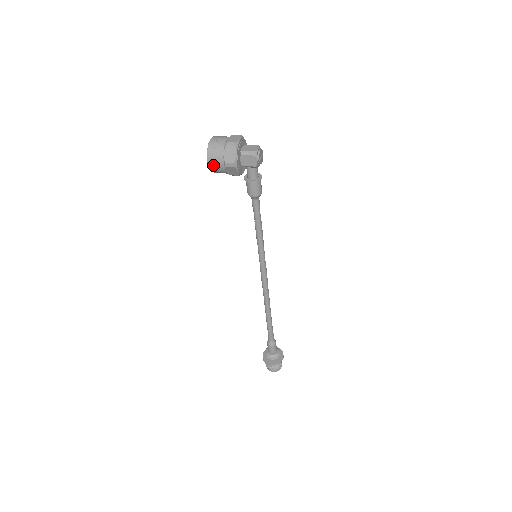
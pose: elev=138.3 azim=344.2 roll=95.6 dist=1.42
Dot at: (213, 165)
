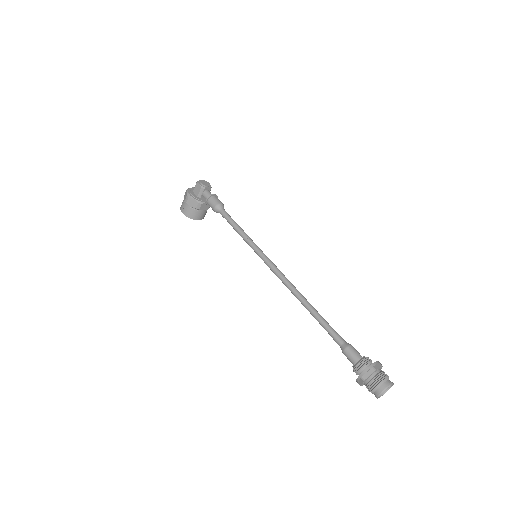
Dot at: (184, 211)
